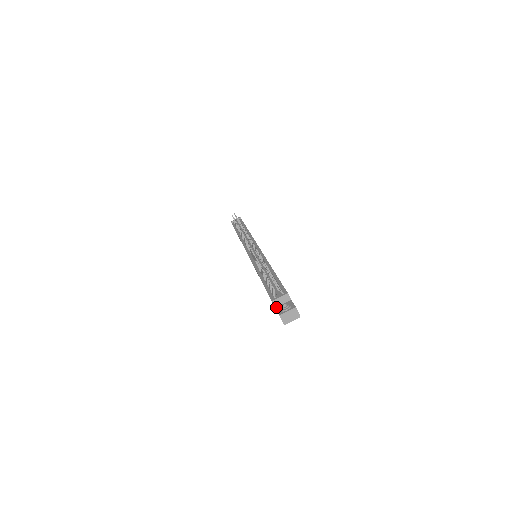
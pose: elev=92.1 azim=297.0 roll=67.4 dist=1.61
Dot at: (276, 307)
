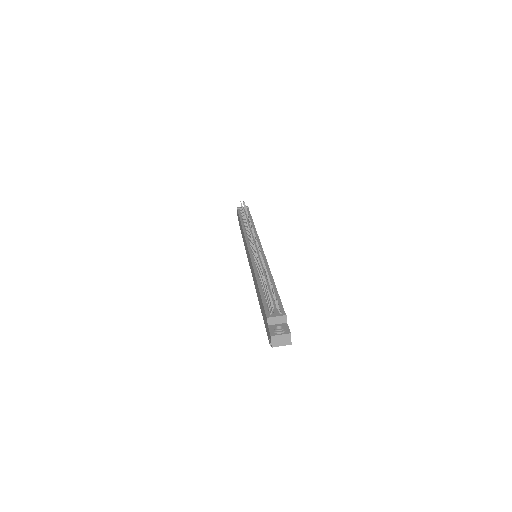
Dot at: (269, 325)
